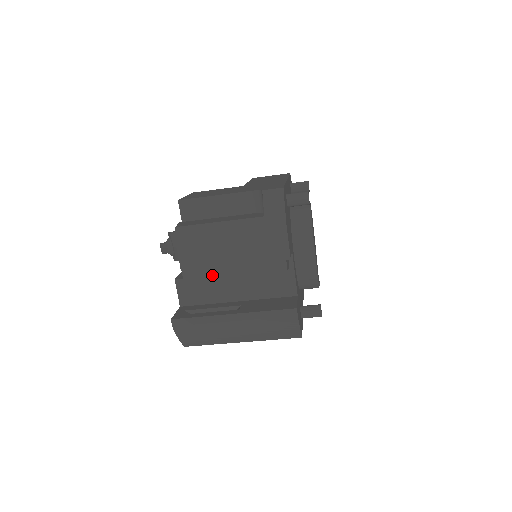
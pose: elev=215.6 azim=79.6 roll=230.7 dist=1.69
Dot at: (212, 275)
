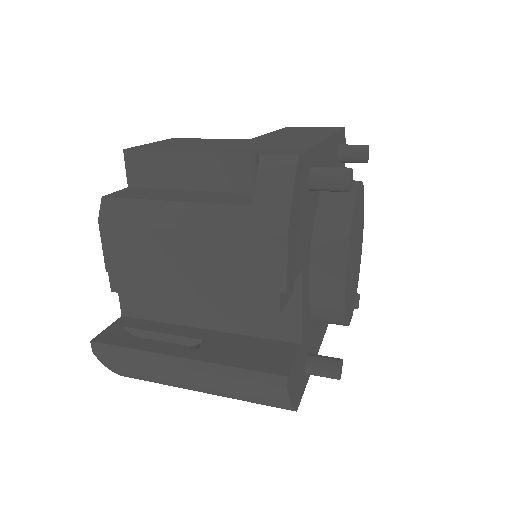
Dot at: (154, 289)
